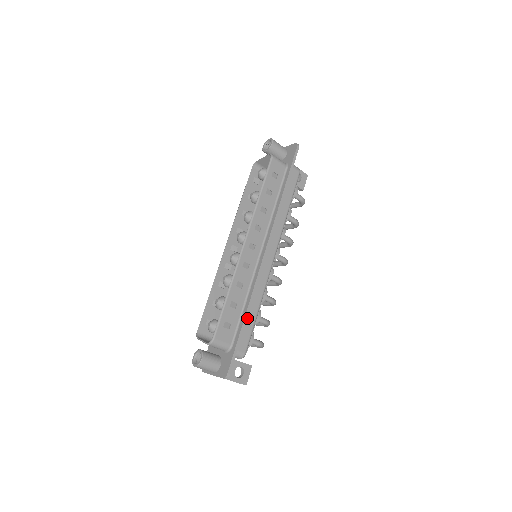
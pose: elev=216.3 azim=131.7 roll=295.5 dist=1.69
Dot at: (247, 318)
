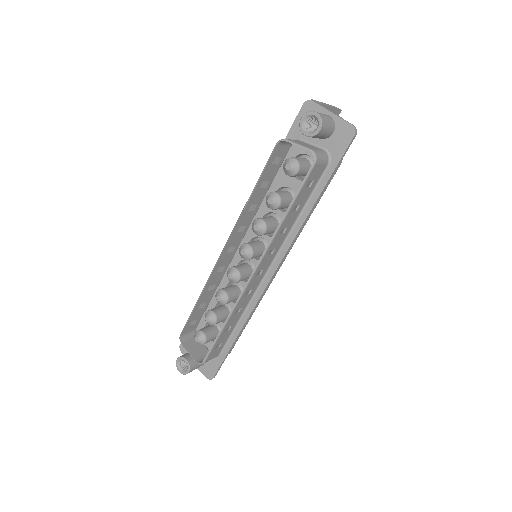
Dot at: occluded
